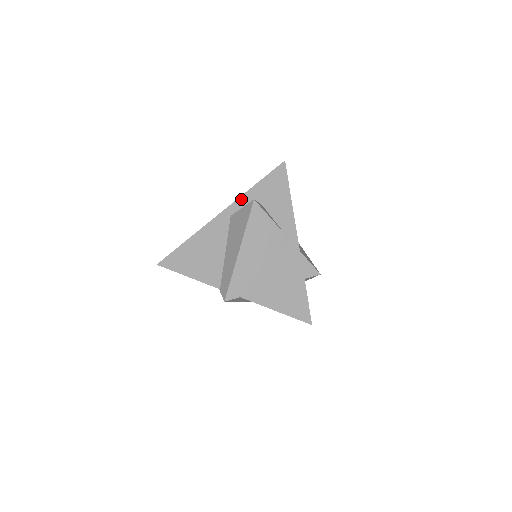
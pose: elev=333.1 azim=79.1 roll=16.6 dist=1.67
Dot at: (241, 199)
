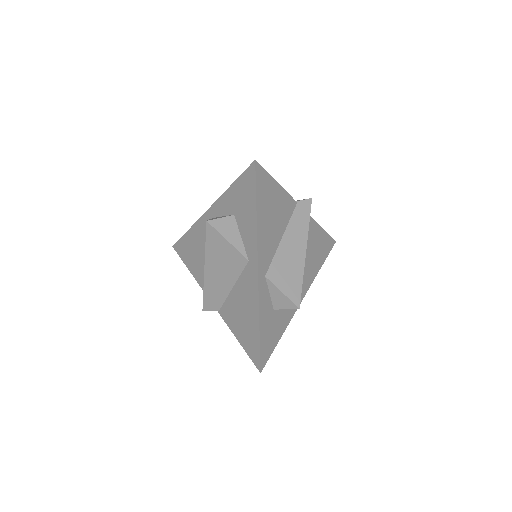
Dot at: (220, 200)
